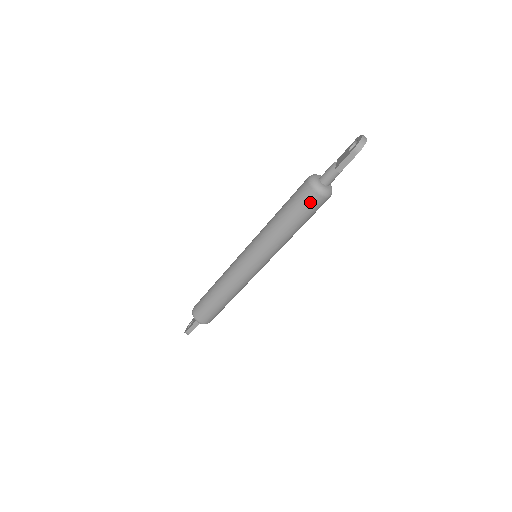
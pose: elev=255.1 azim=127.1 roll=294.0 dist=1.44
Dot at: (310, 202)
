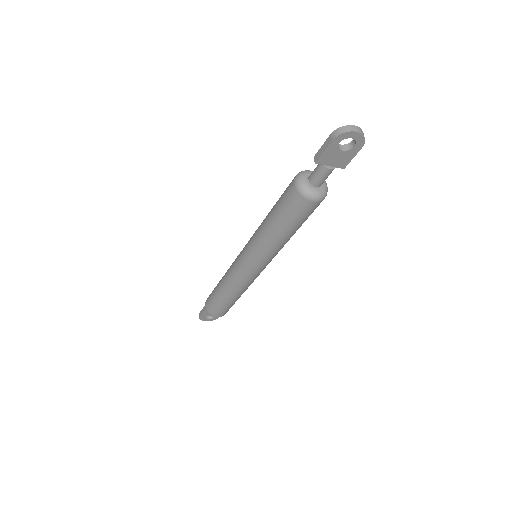
Dot at: (288, 194)
